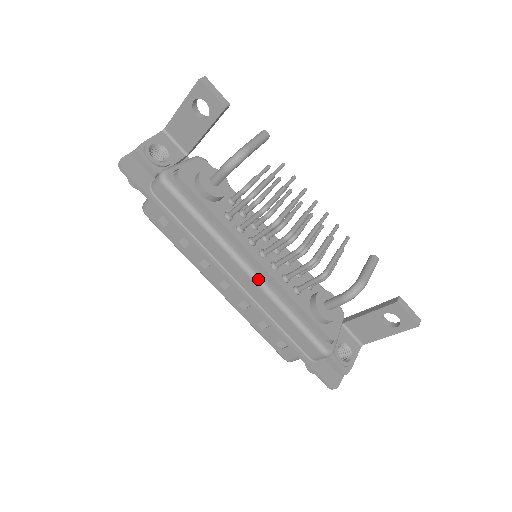
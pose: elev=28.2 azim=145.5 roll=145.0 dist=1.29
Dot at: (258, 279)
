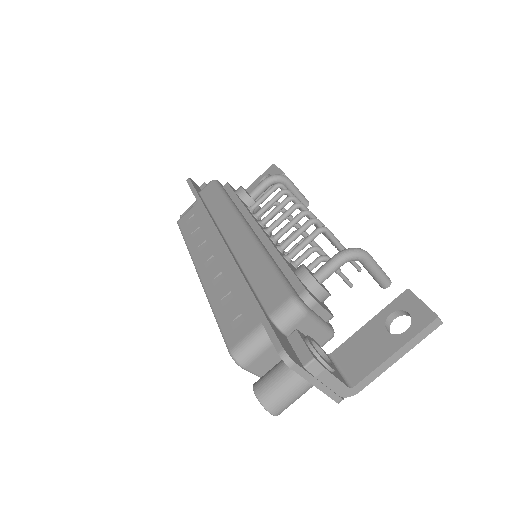
Dot at: (251, 231)
